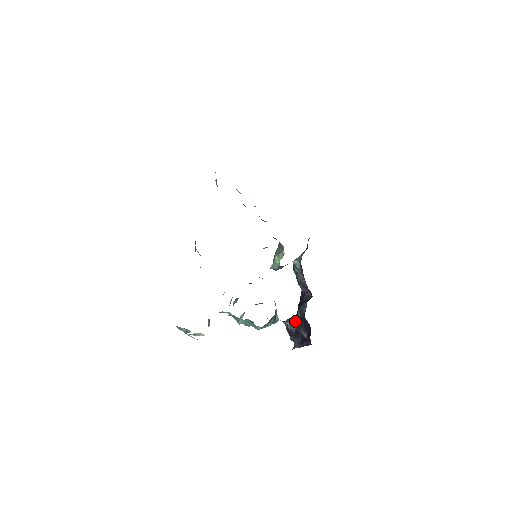
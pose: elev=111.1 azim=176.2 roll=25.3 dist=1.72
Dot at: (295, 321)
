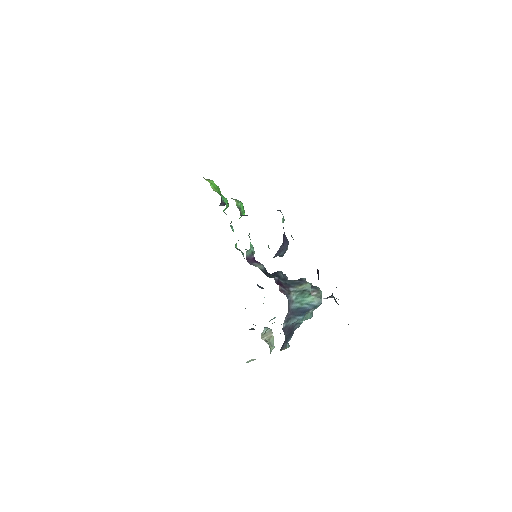
Dot at: occluded
